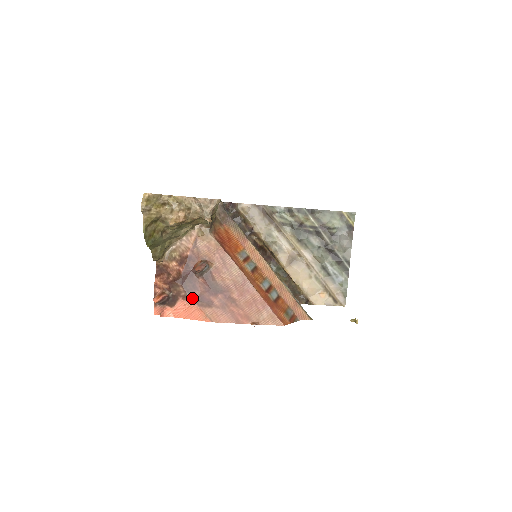
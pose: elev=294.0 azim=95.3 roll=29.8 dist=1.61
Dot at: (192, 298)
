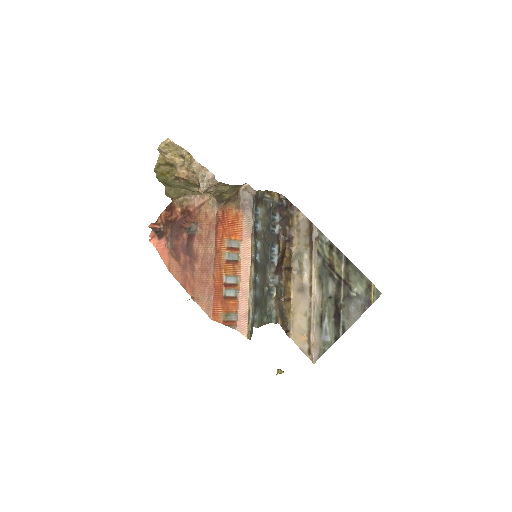
Dot at: (170, 243)
